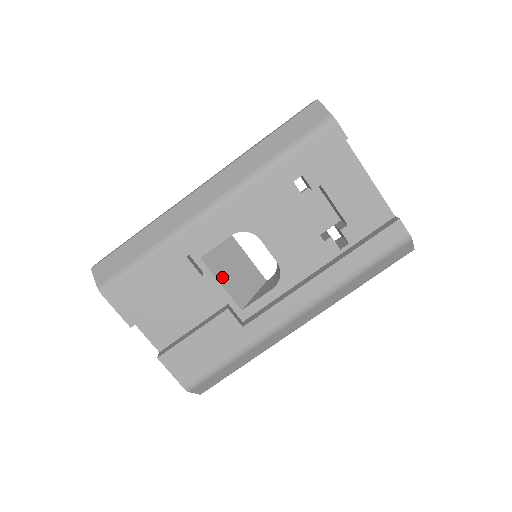
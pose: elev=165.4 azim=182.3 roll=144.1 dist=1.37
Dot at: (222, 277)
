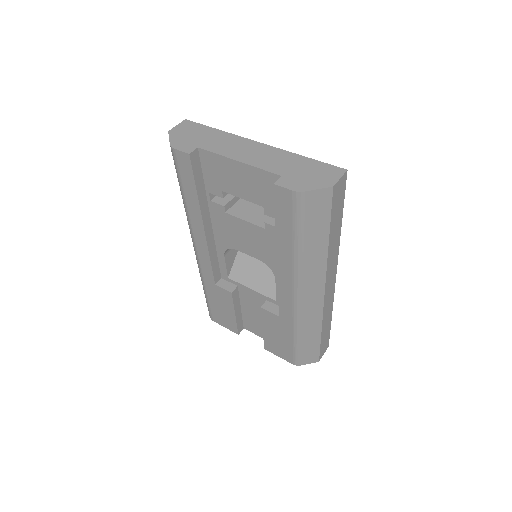
Dot at: (250, 283)
